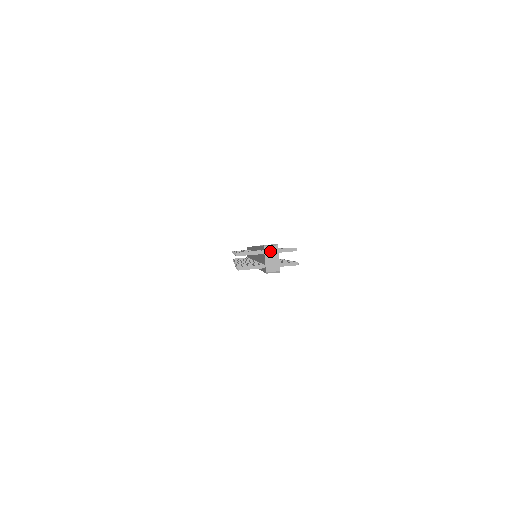
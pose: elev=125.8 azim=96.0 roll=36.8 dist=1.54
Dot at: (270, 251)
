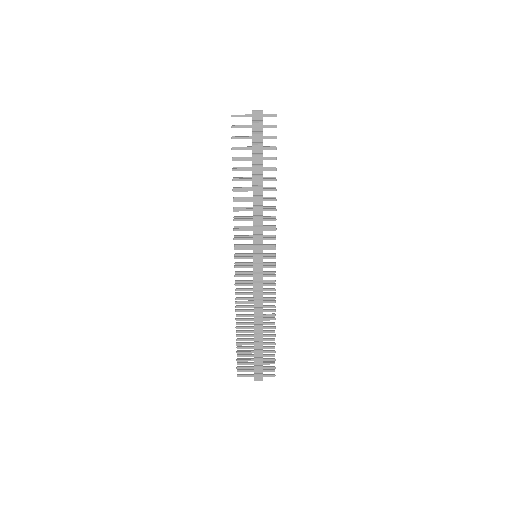
Dot at: (258, 380)
